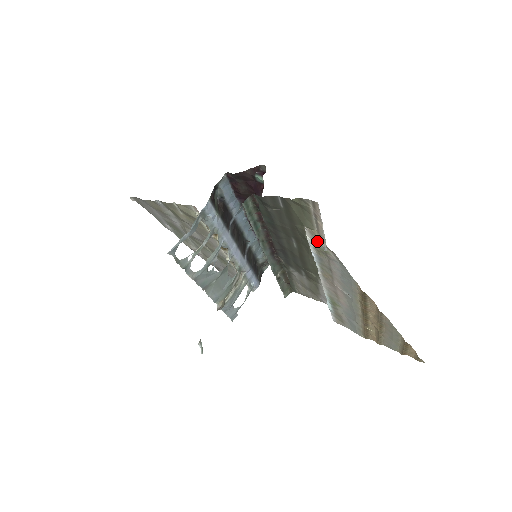
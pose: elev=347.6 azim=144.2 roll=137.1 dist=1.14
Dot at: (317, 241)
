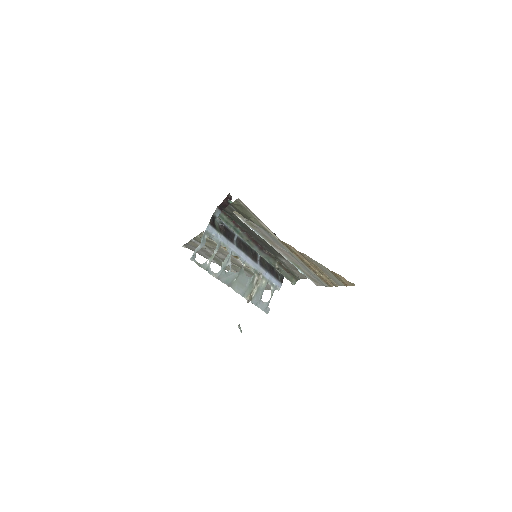
Dot at: (242, 218)
